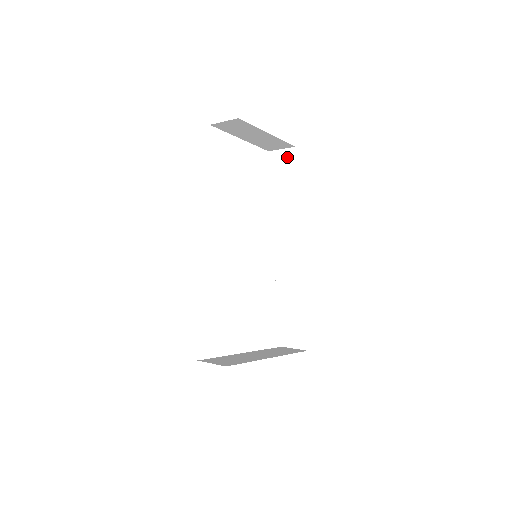
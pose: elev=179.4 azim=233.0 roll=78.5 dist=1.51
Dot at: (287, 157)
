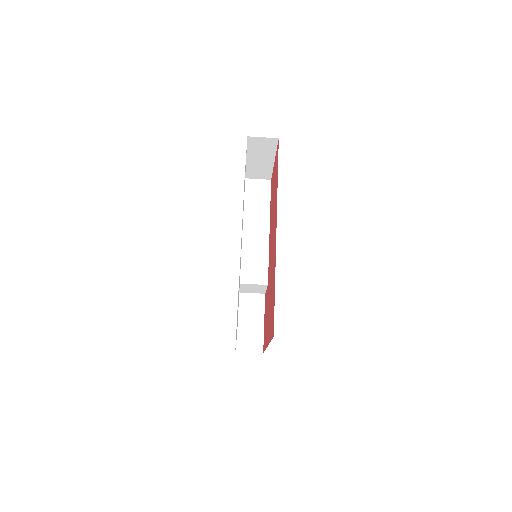
Dot at: (264, 186)
